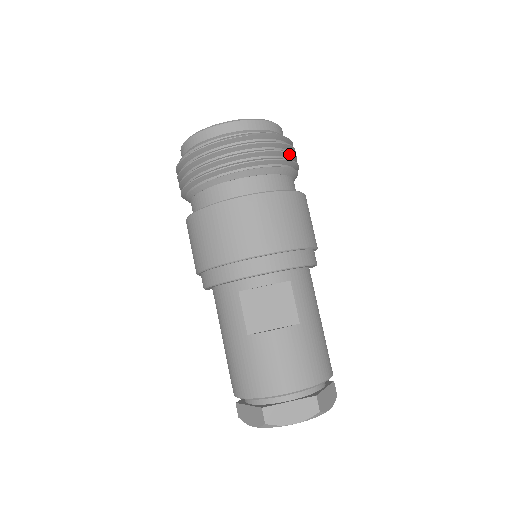
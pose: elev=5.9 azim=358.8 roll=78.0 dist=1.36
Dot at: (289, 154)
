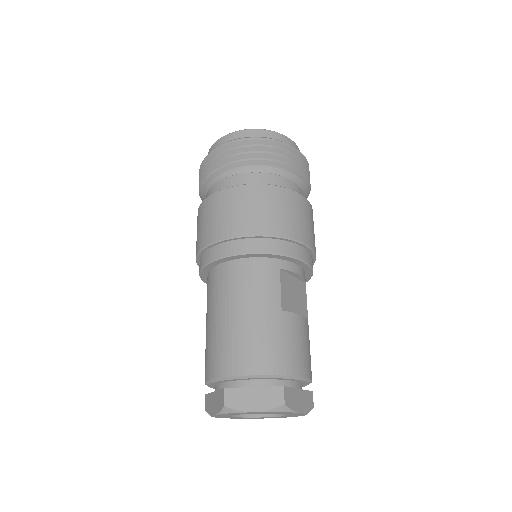
Dot at: occluded
